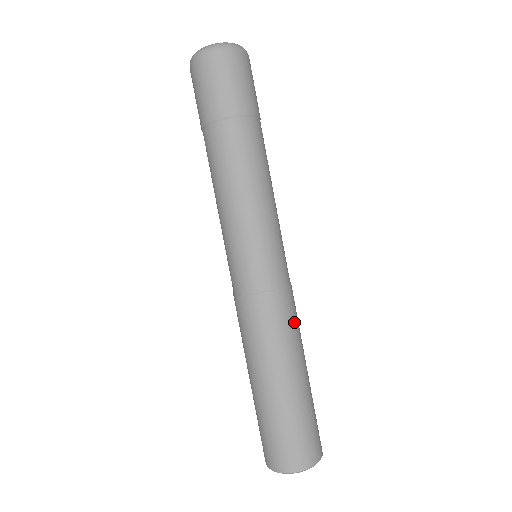
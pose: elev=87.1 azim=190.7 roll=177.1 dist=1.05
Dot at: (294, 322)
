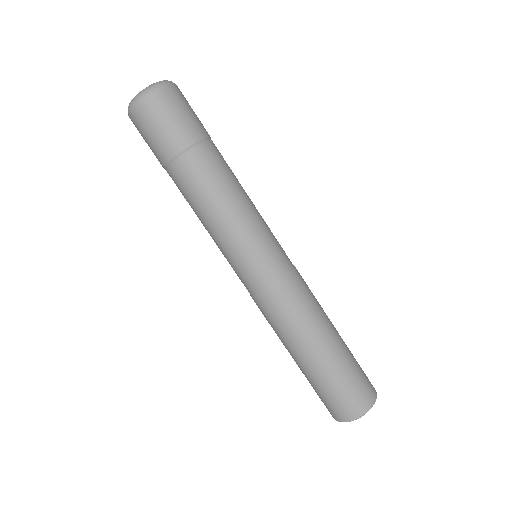
Dot at: occluded
